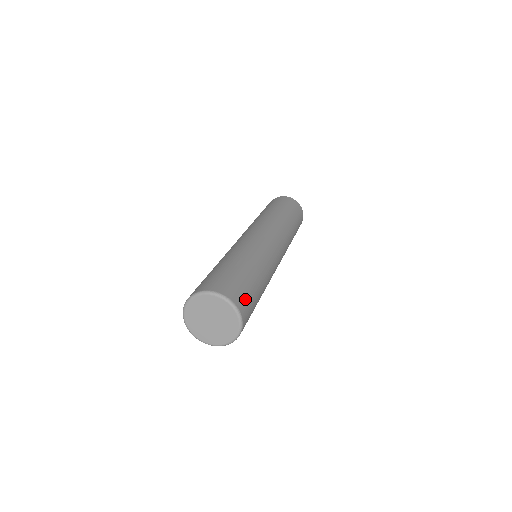
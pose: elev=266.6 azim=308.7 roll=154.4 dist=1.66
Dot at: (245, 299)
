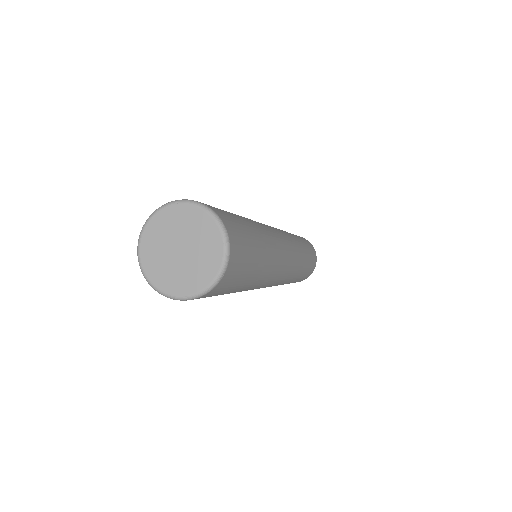
Dot at: (225, 214)
